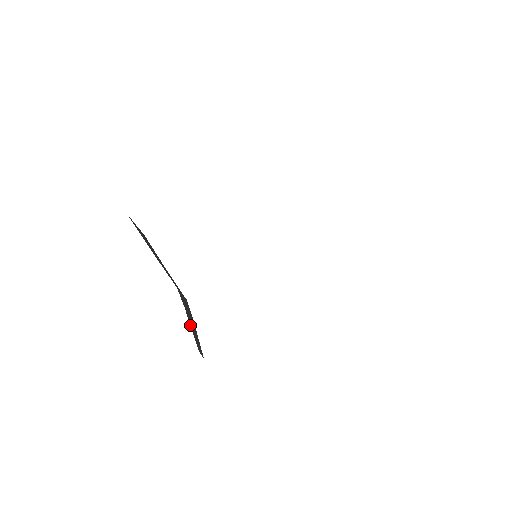
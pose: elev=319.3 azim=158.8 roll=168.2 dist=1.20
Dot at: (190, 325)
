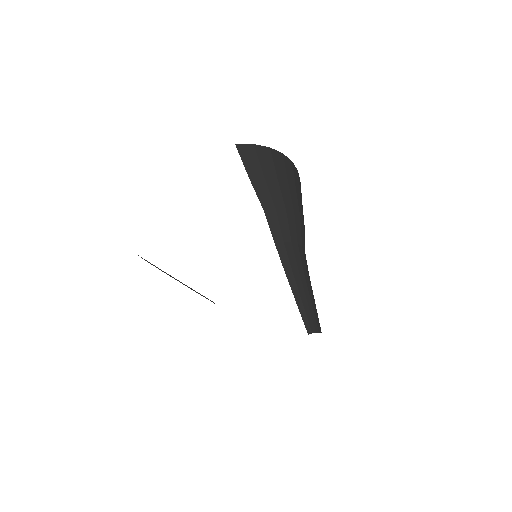
Dot at: occluded
